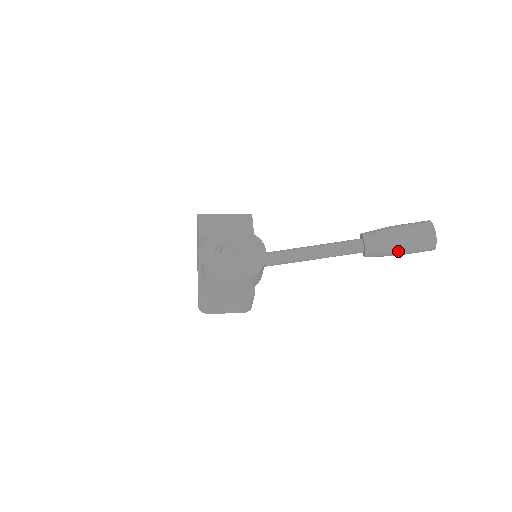
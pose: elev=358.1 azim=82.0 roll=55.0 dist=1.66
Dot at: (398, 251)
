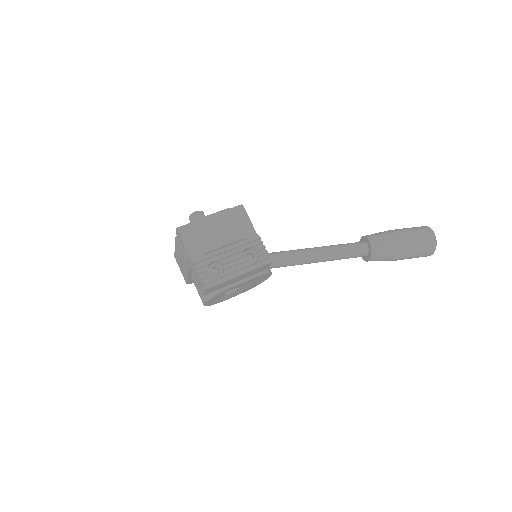
Dot at: occluded
